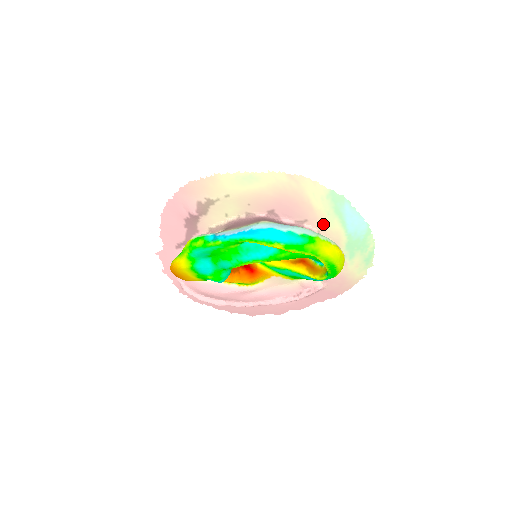
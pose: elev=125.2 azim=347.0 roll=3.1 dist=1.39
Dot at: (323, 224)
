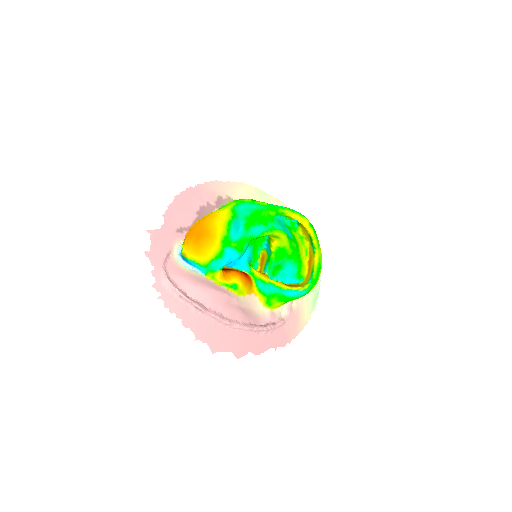
Dot at: occluded
